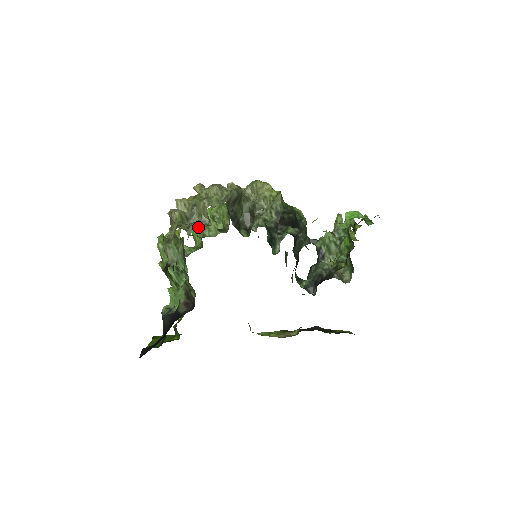
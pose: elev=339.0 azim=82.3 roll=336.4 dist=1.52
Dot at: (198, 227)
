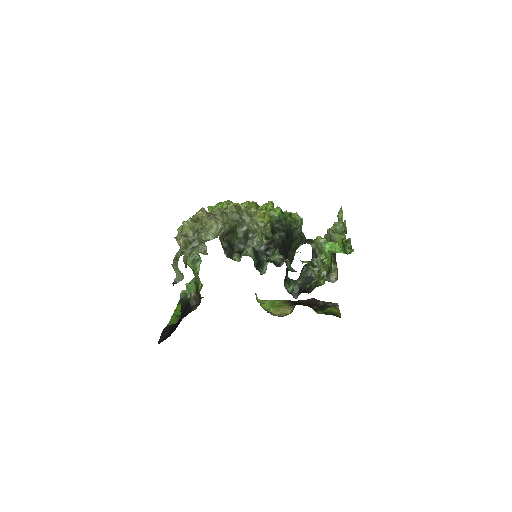
Dot at: occluded
